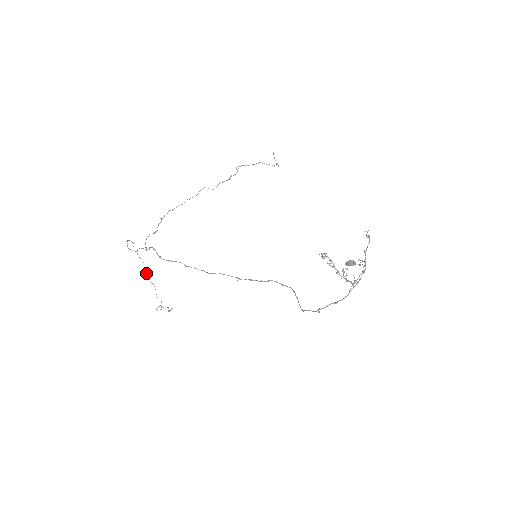
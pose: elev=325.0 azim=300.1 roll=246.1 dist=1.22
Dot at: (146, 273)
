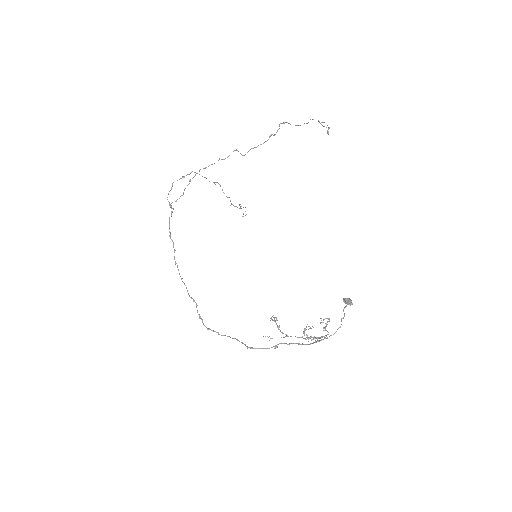
Dot at: (219, 184)
